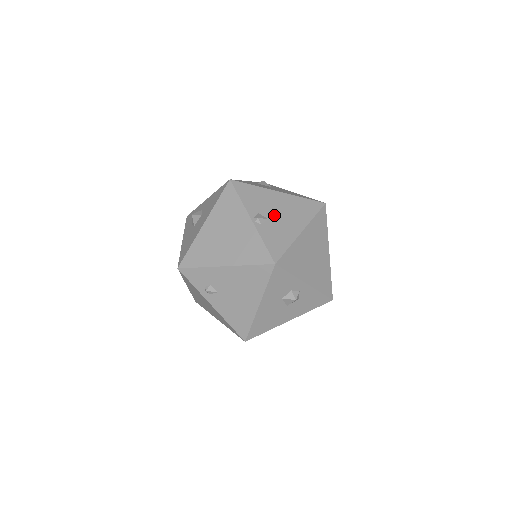
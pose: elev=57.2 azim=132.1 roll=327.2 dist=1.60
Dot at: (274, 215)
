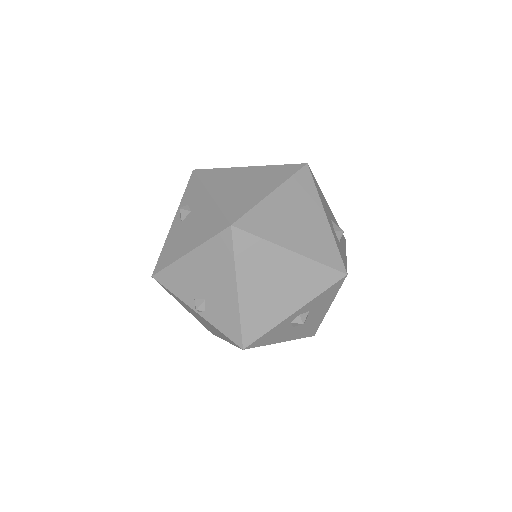
Dot at: (205, 290)
